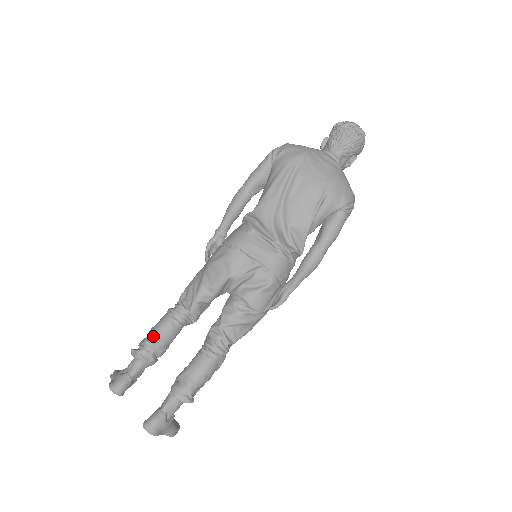
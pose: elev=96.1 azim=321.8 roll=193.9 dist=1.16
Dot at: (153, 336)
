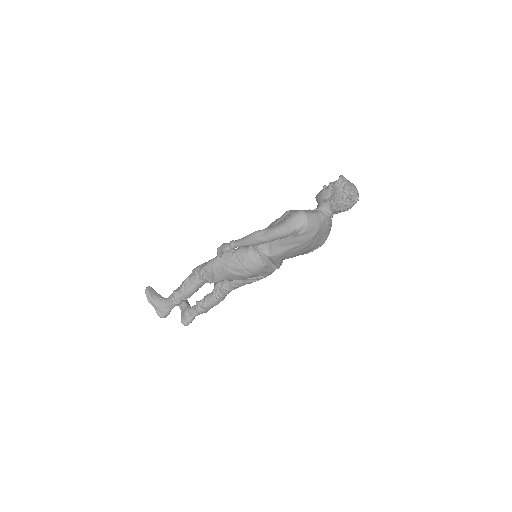
Dot at: (186, 297)
